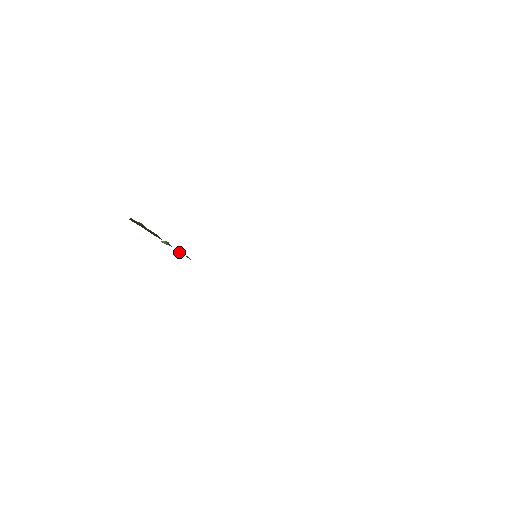
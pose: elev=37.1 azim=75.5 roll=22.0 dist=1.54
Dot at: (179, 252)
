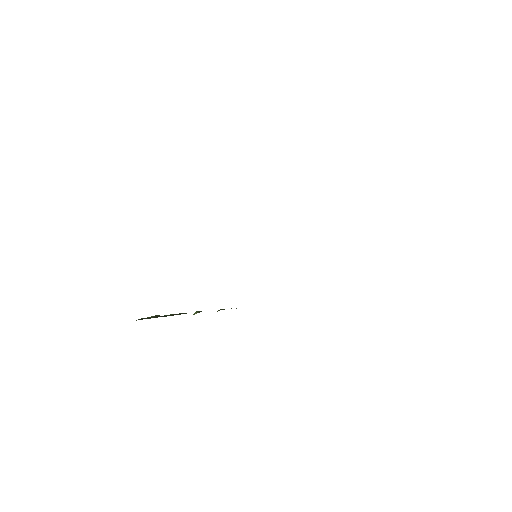
Dot at: occluded
